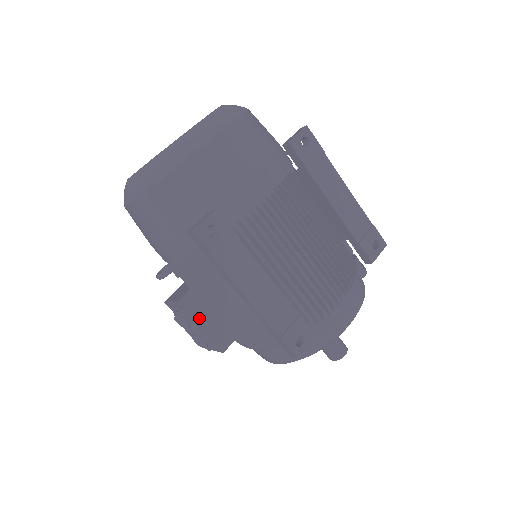
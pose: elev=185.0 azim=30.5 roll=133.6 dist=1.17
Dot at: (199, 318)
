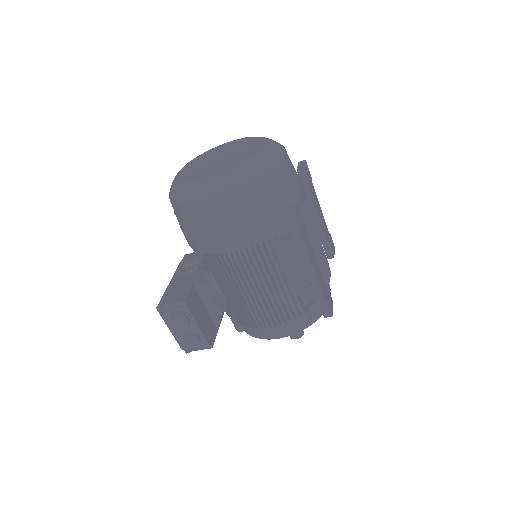
Dot at: (197, 316)
